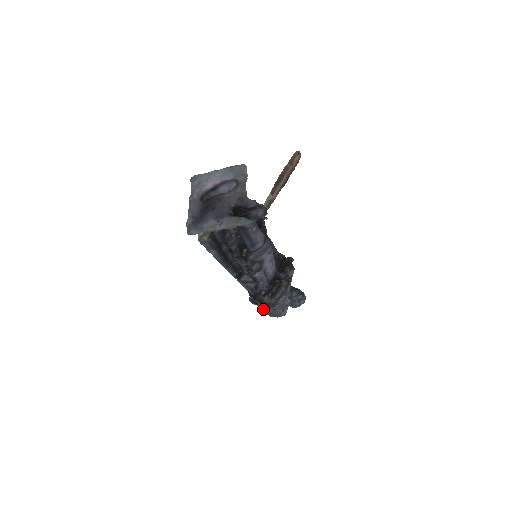
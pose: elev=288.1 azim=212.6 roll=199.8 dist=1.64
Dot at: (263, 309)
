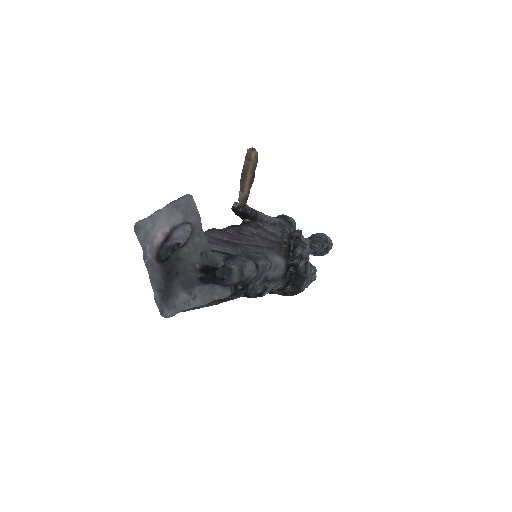
Dot at: occluded
